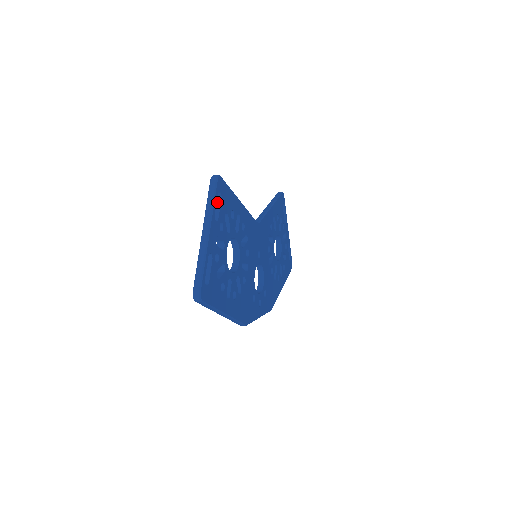
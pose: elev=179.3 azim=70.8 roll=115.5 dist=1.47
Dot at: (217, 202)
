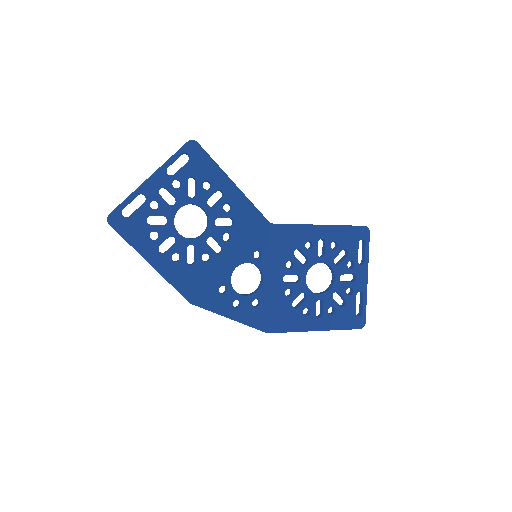
Dot at: occluded
